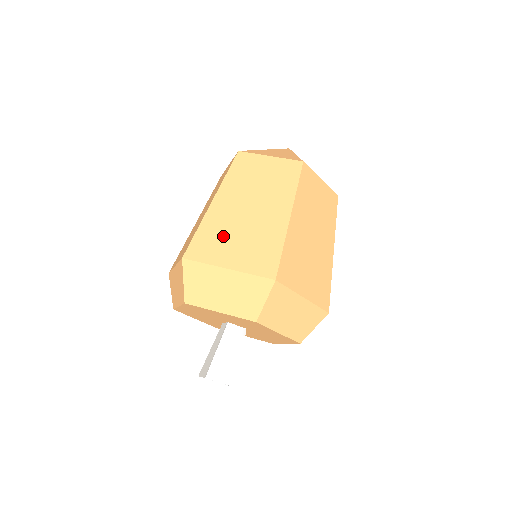
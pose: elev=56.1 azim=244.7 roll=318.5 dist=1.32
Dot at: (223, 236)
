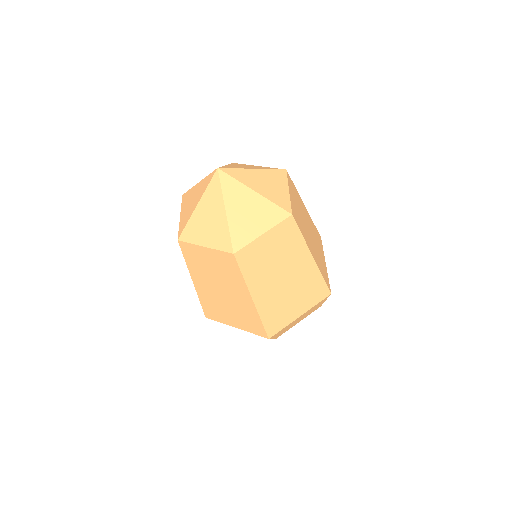
Dot at: (218, 308)
